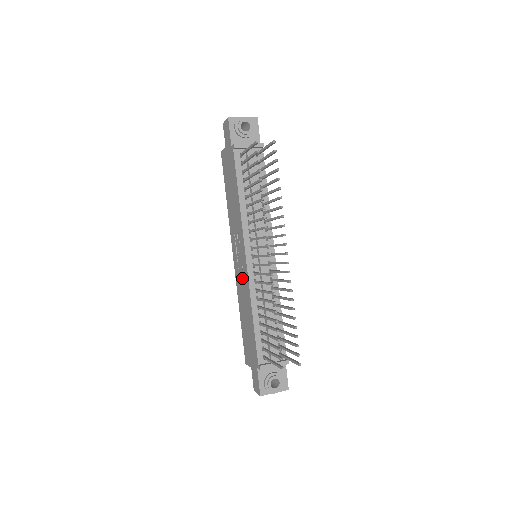
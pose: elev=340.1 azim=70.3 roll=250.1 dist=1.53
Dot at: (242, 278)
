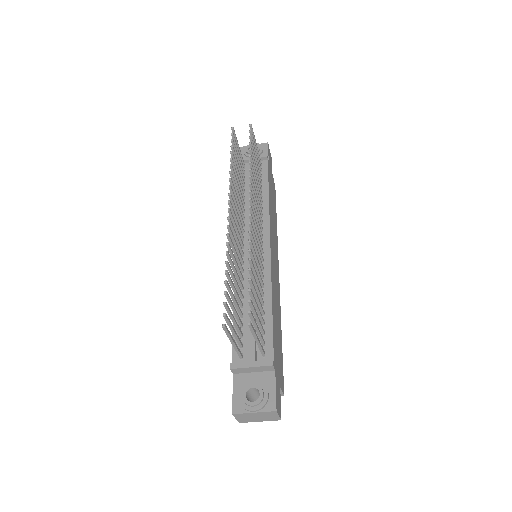
Dot at: occluded
